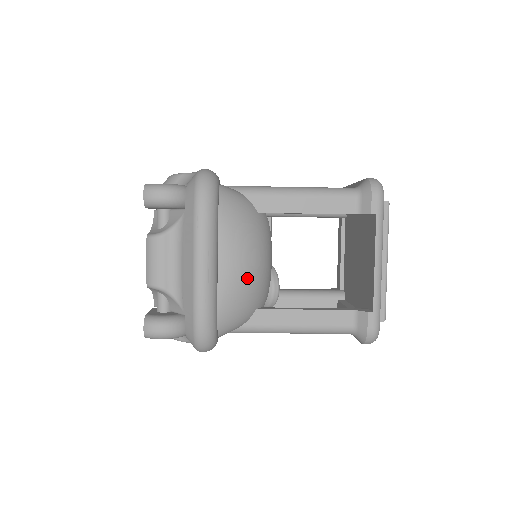
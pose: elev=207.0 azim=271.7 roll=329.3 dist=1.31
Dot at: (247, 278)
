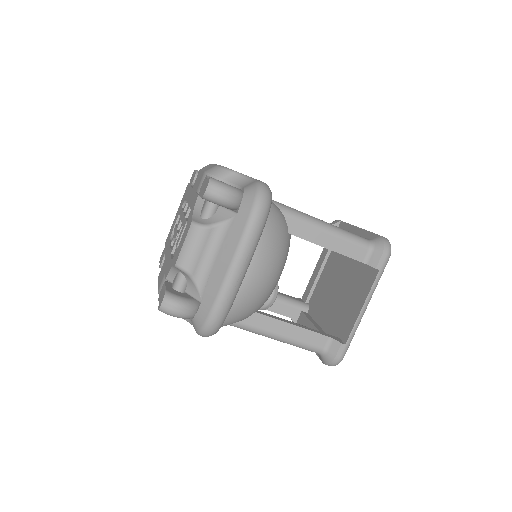
Dot at: (263, 288)
